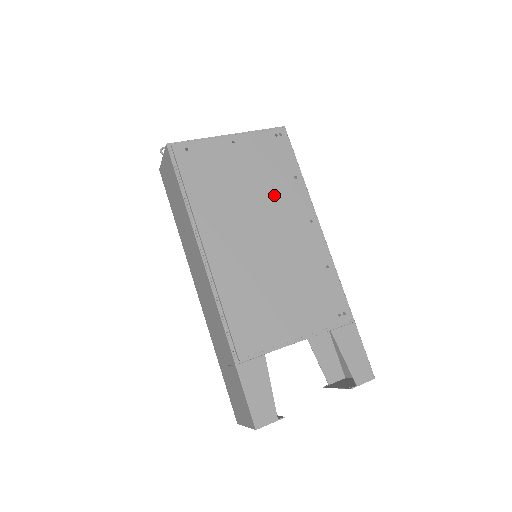
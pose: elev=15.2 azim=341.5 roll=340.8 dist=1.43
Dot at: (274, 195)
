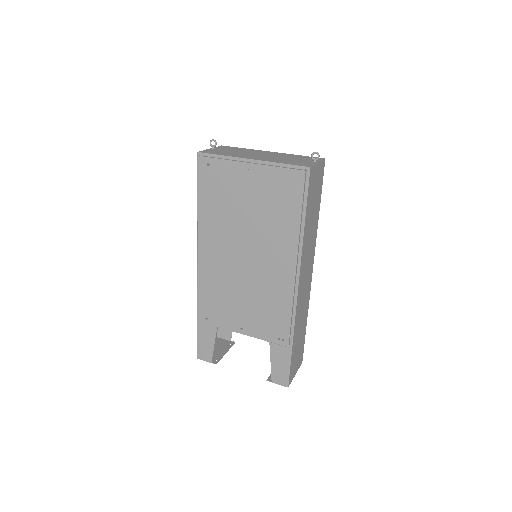
Dot at: (266, 230)
